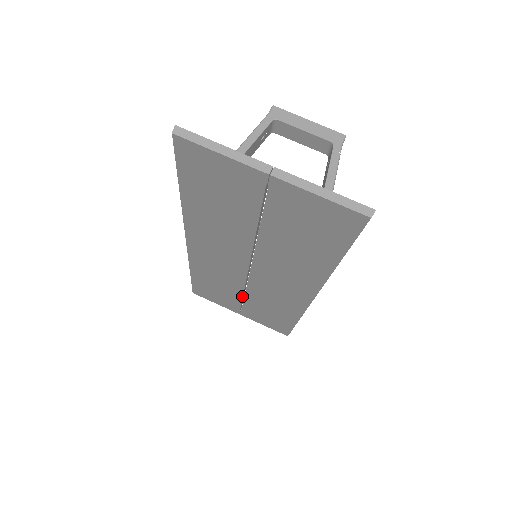
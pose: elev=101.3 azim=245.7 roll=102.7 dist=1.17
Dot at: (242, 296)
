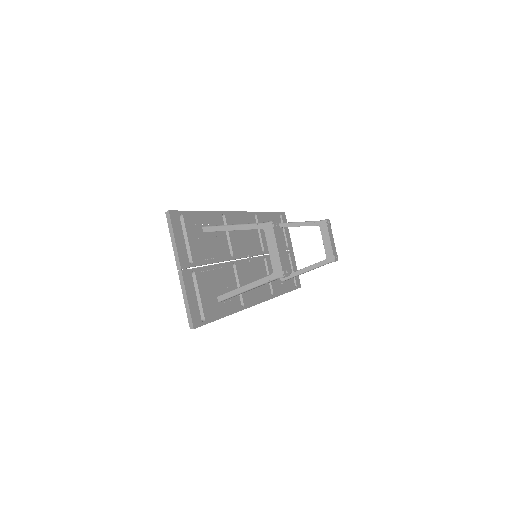
Dot at: occluded
